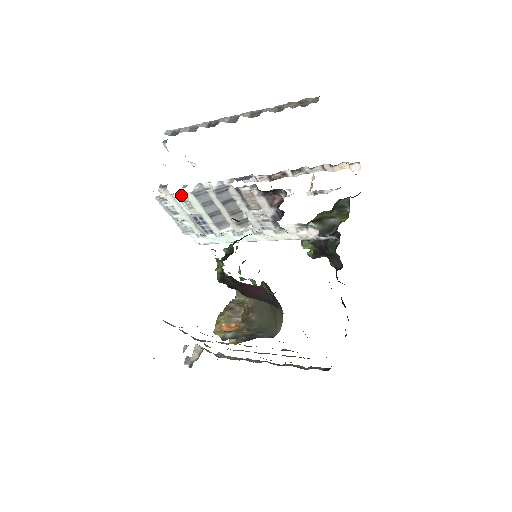
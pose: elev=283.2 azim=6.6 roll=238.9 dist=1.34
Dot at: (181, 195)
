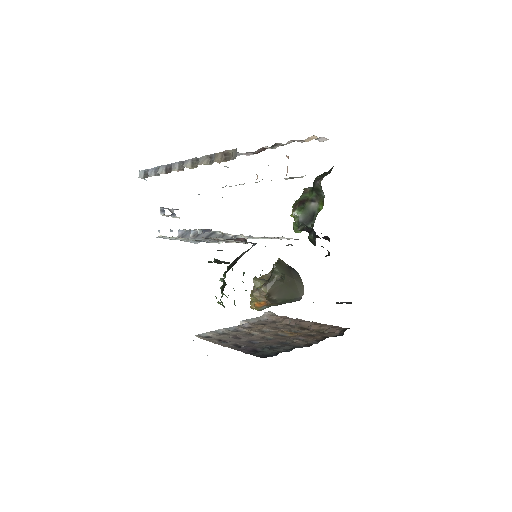
Dot at: (172, 237)
